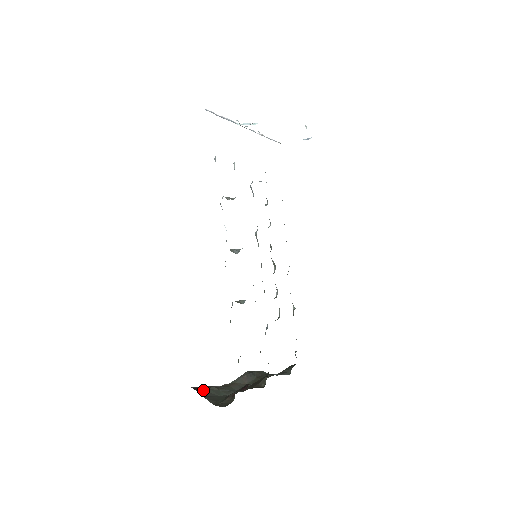
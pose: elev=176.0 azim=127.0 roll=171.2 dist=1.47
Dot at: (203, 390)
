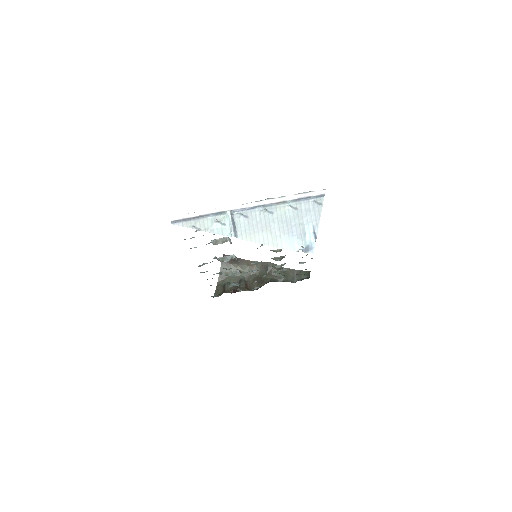
Dot at: (226, 264)
